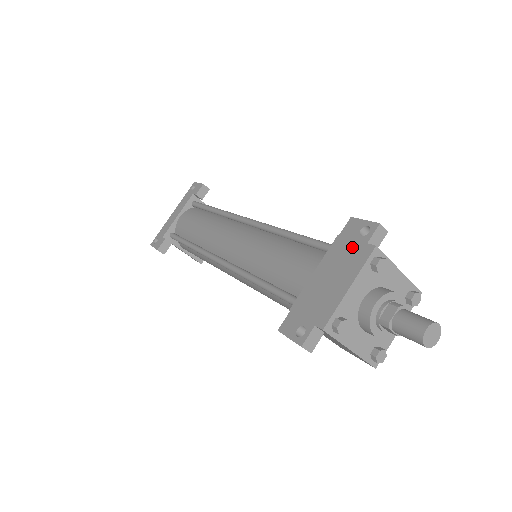
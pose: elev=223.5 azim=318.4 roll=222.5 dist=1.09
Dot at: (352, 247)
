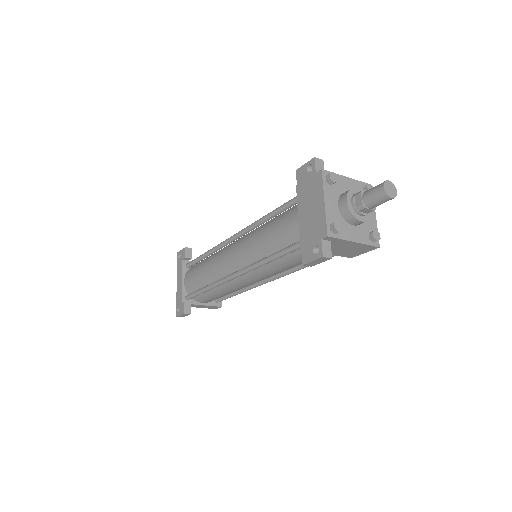
Dot at: (309, 183)
